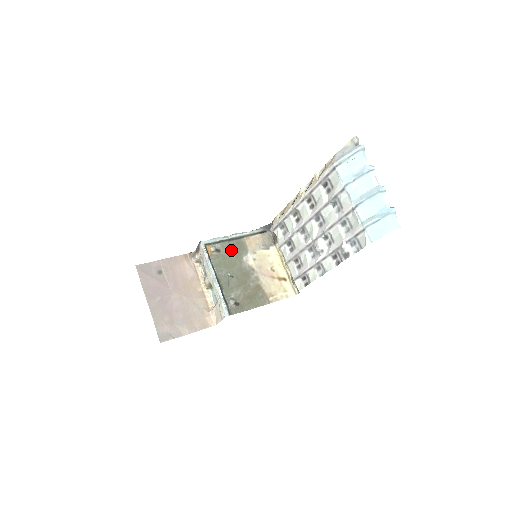
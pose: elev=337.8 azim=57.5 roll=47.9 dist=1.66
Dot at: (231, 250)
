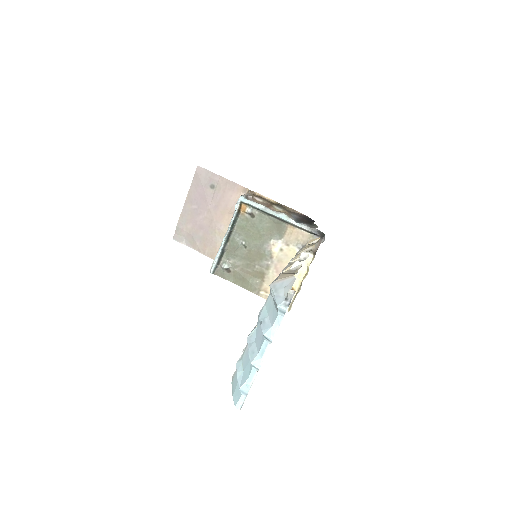
Dot at: (266, 224)
